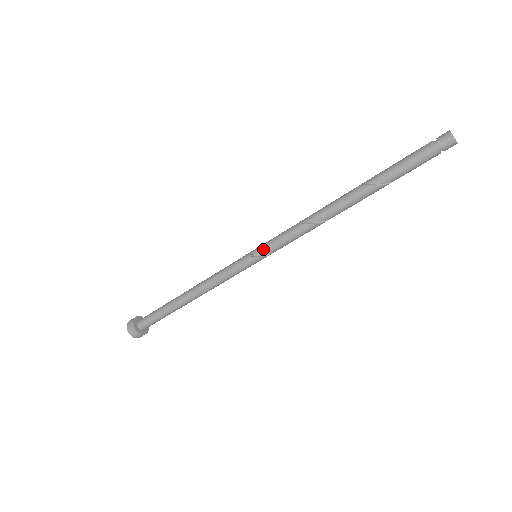
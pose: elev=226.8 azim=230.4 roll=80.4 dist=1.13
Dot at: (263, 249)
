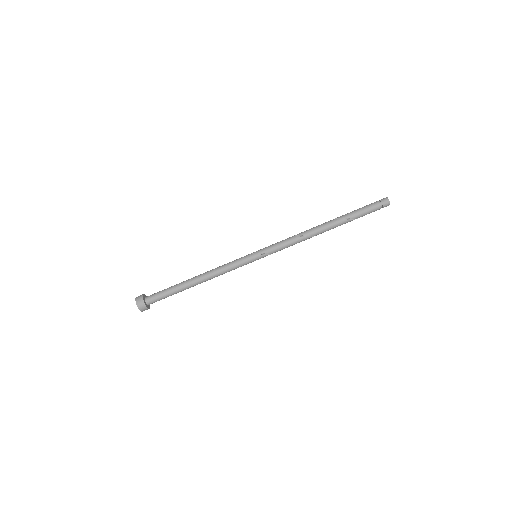
Dot at: (263, 249)
